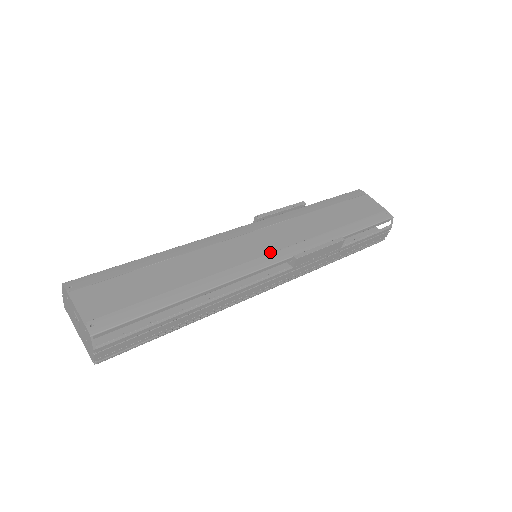
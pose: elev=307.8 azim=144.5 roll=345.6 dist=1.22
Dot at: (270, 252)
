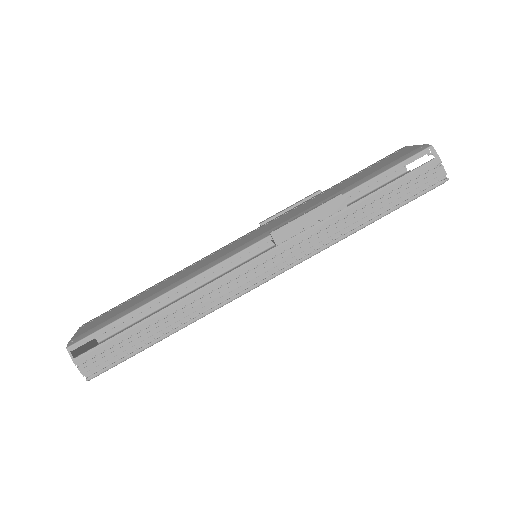
Dot at: (250, 241)
